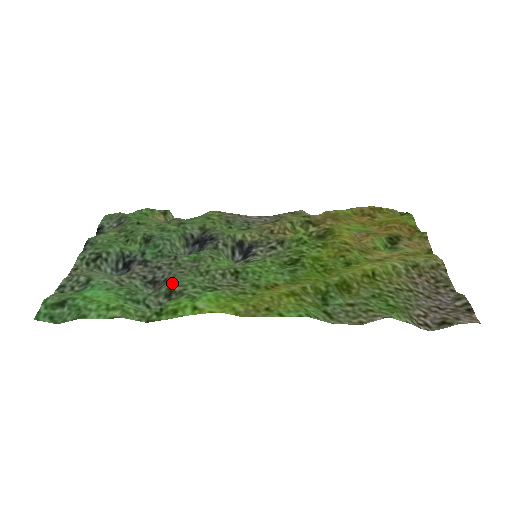
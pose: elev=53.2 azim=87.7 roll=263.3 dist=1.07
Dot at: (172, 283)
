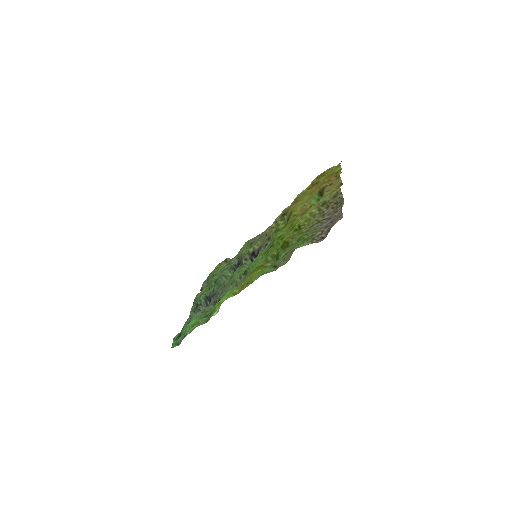
Dot at: (219, 297)
